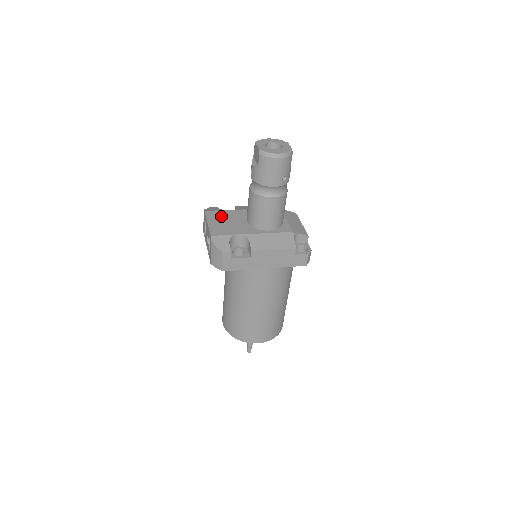
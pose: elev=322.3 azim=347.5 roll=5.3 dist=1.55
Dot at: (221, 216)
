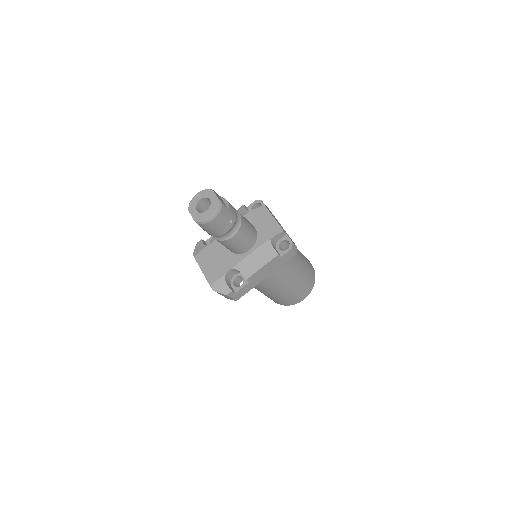
Dot at: (208, 255)
